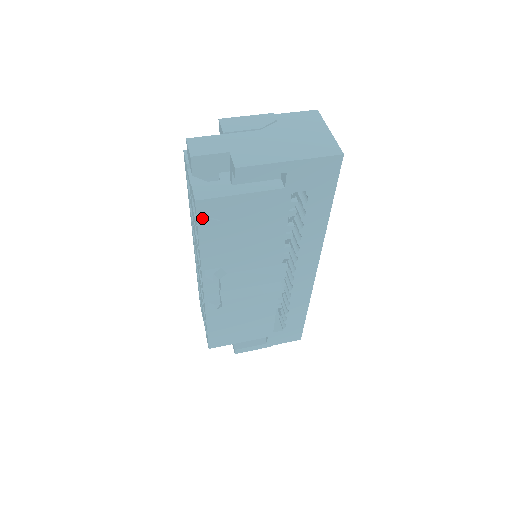
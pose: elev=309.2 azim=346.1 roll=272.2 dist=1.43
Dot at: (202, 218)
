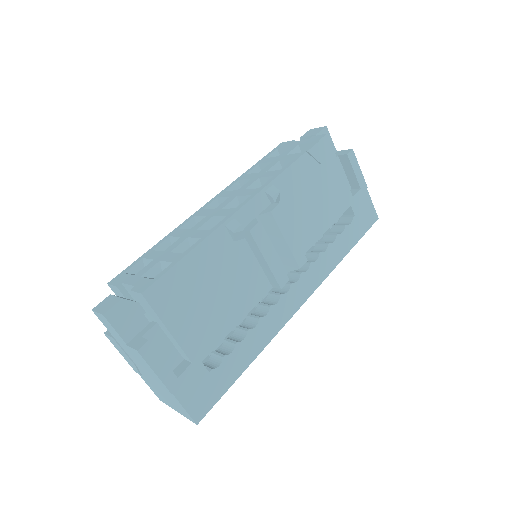
Dot at: (319, 147)
